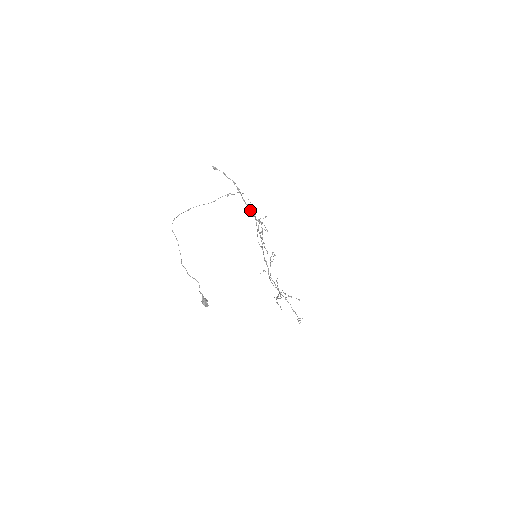
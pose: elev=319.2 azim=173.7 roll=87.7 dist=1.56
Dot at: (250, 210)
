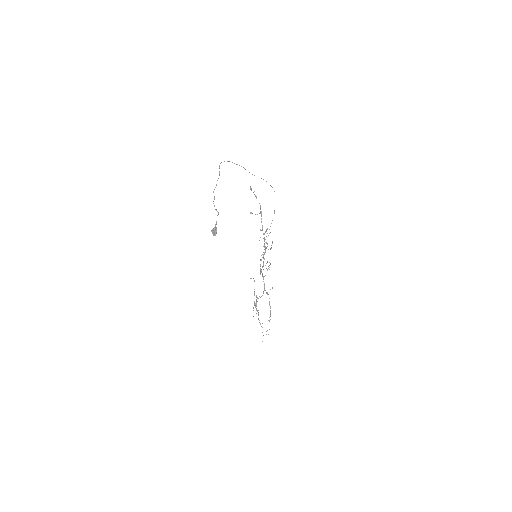
Dot at: occluded
